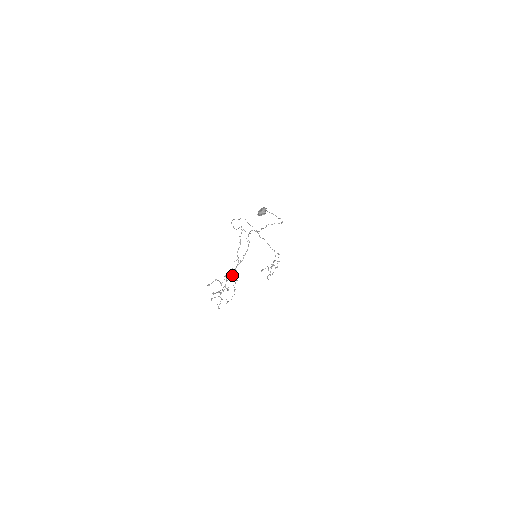
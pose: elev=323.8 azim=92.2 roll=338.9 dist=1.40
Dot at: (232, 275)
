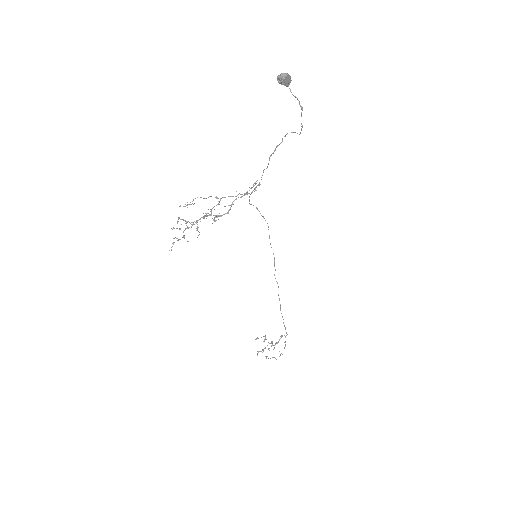
Dot at: (214, 217)
